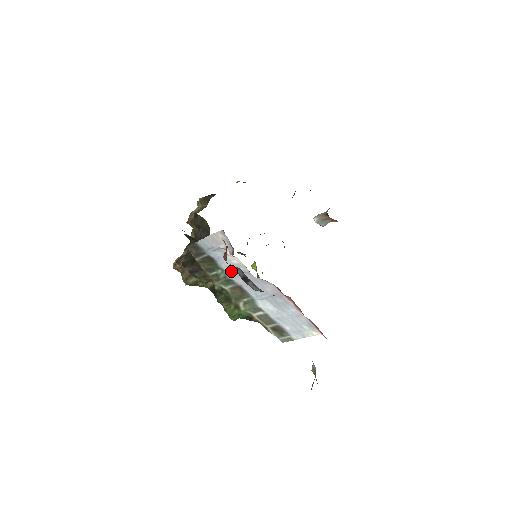
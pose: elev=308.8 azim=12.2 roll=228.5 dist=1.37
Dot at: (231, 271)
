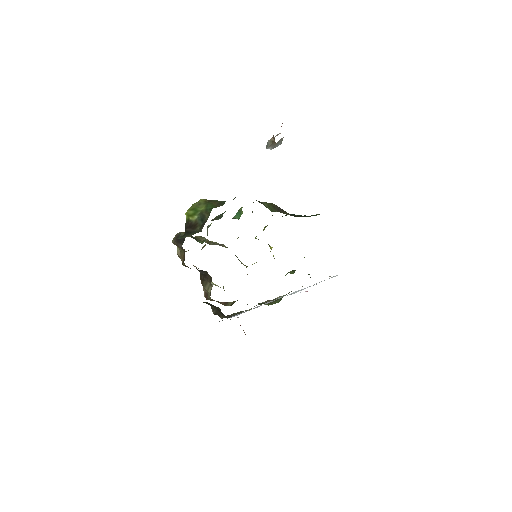
Dot at: (254, 308)
